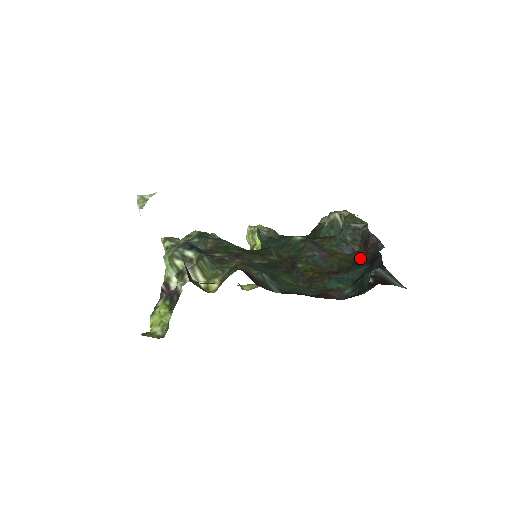
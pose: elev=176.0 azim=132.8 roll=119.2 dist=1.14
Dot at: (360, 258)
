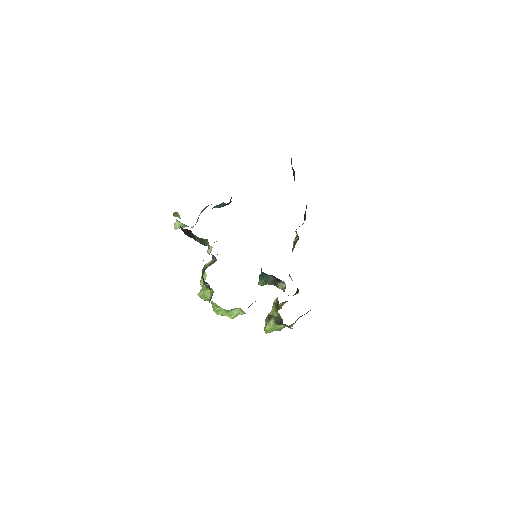
Dot at: occluded
